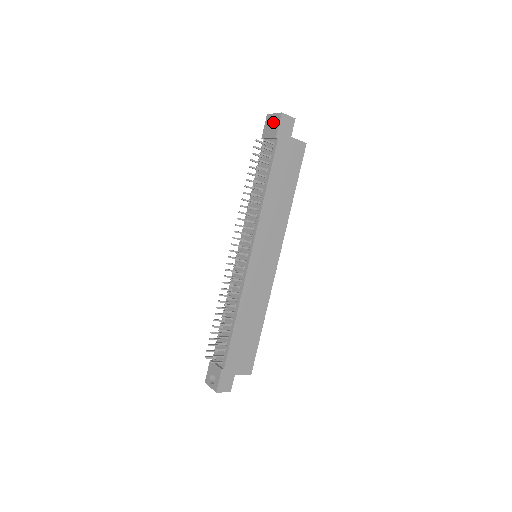
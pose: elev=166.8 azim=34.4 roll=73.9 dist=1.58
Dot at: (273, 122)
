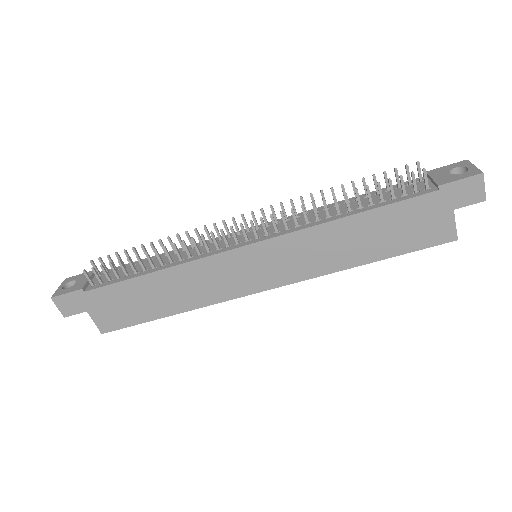
Dot at: (461, 173)
